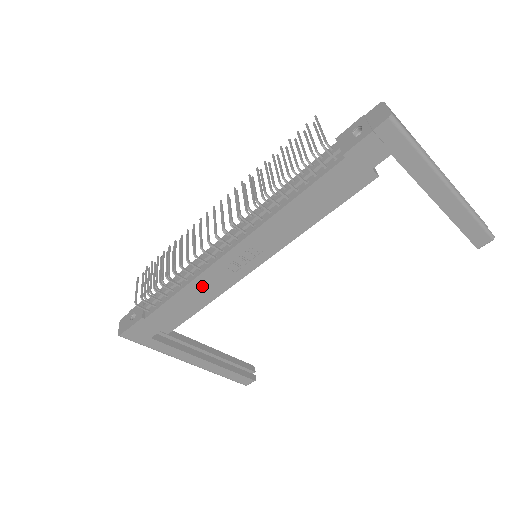
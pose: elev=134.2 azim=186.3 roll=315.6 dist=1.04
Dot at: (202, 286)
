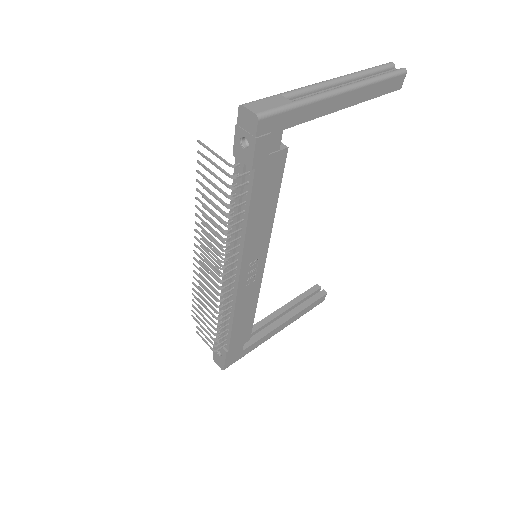
Dot at: (243, 306)
